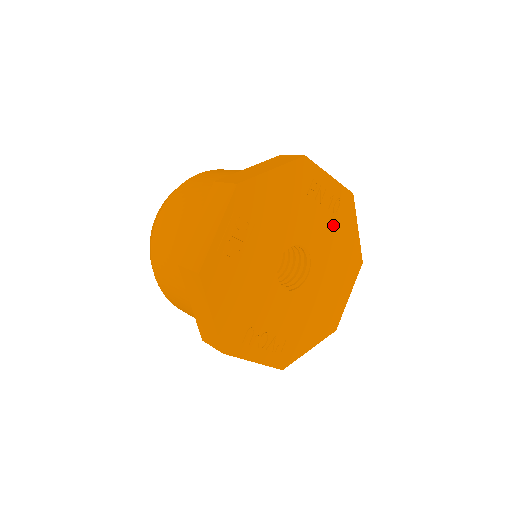
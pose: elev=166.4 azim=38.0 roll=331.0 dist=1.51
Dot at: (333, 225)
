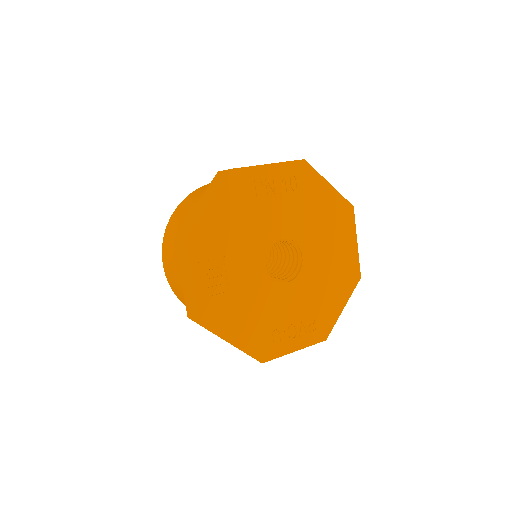
Dot at: (301, 200)
